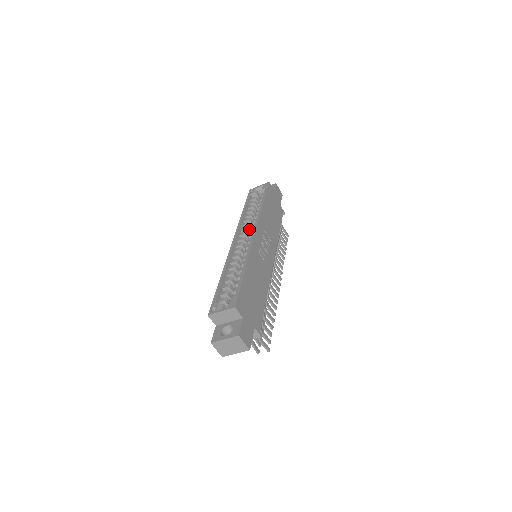
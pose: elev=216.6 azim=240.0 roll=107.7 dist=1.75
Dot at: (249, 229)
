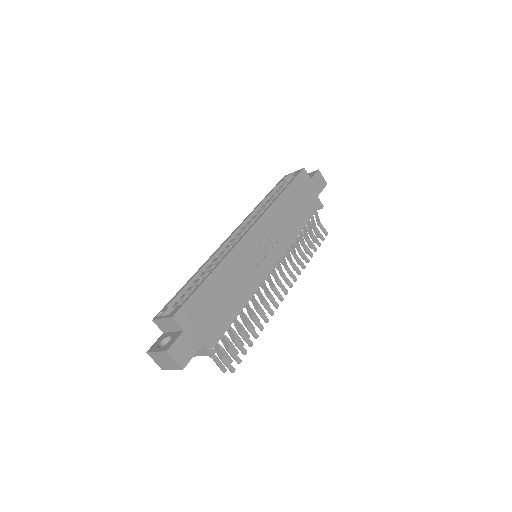
Dot at: occluded
